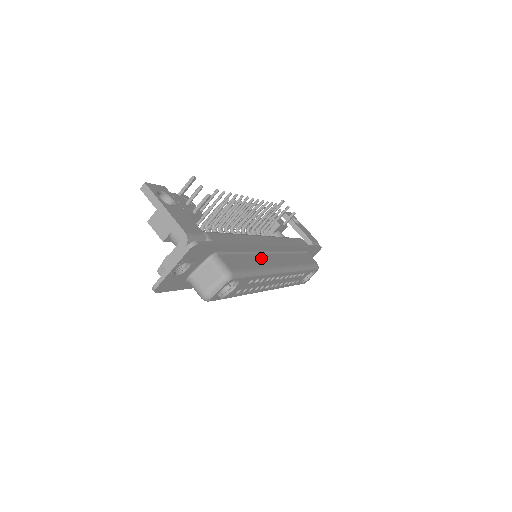
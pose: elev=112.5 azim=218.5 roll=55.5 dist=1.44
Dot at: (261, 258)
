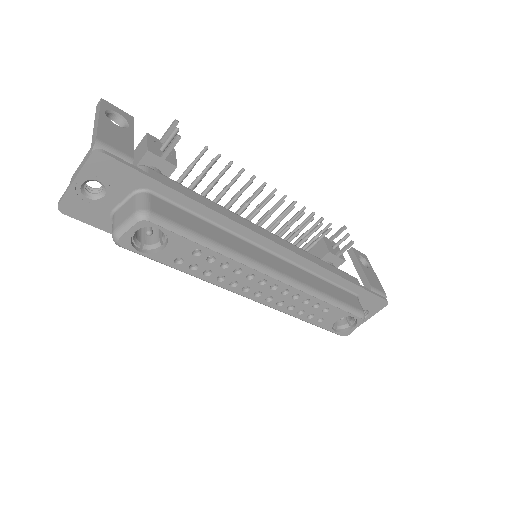
Dot at: (238, 242)
